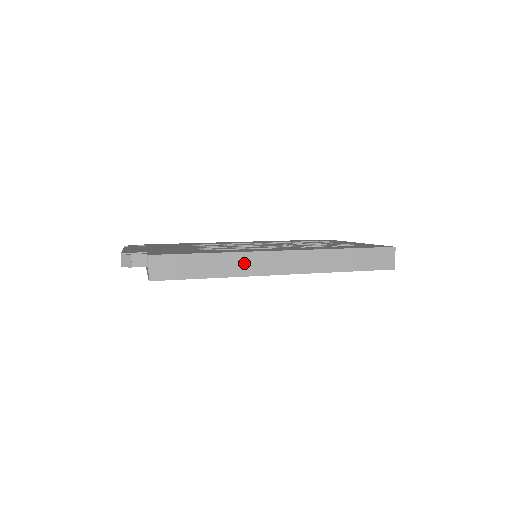
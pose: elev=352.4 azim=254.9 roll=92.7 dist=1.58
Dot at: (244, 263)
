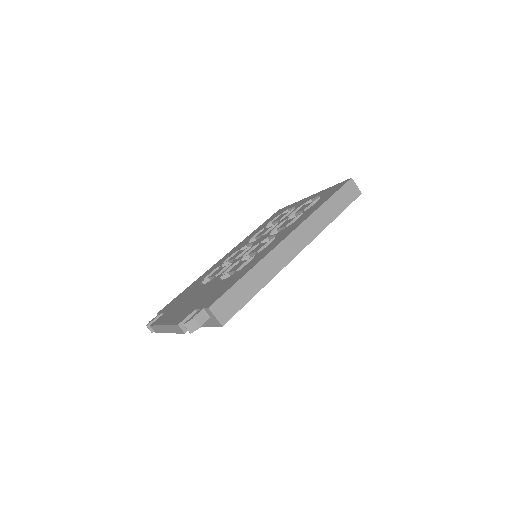
Dot at: (273, 262)
